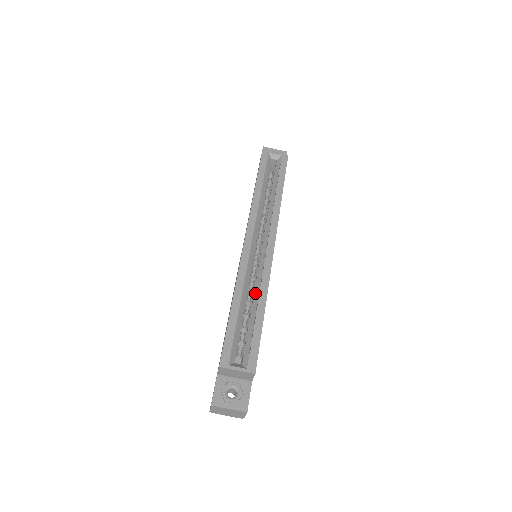
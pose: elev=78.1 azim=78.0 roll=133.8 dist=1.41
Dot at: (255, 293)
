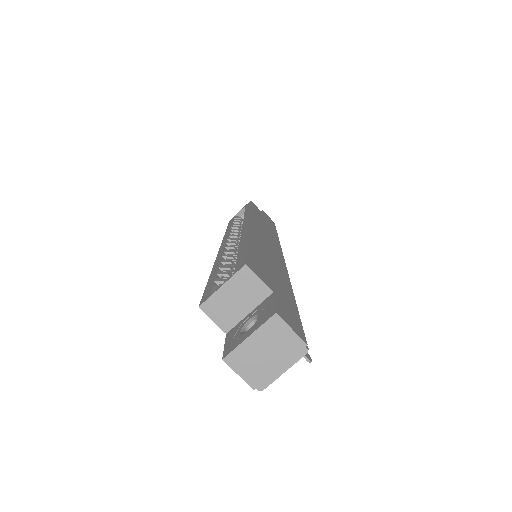
Dot at: occluded
